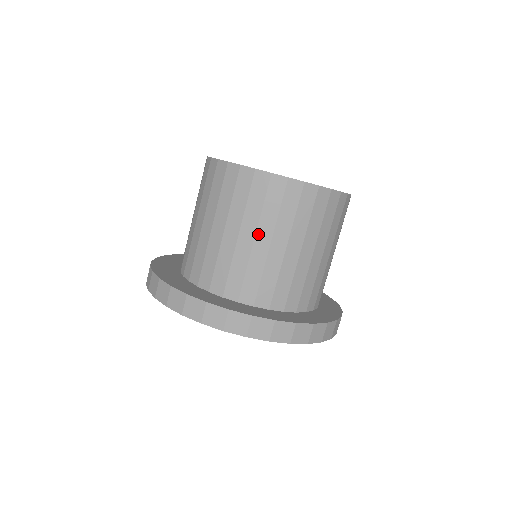
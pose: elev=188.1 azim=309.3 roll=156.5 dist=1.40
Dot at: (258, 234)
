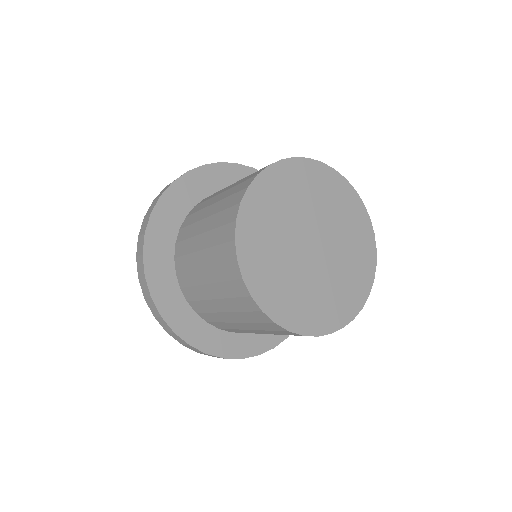
Dot at: occluded
